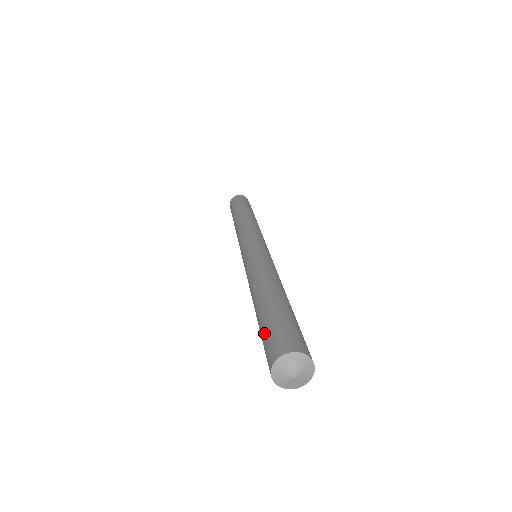
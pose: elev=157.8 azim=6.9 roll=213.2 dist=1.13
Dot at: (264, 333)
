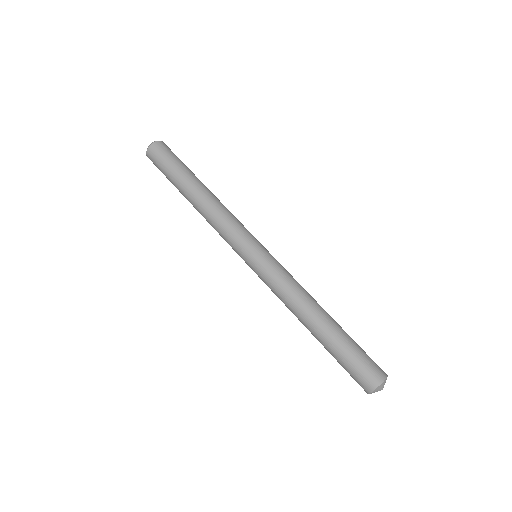
Dot at: (347, 364)
